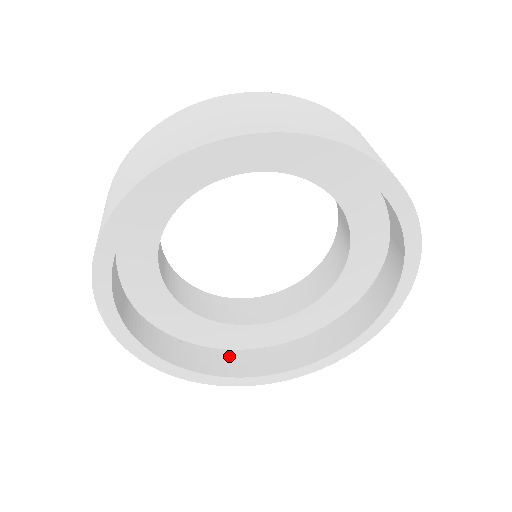
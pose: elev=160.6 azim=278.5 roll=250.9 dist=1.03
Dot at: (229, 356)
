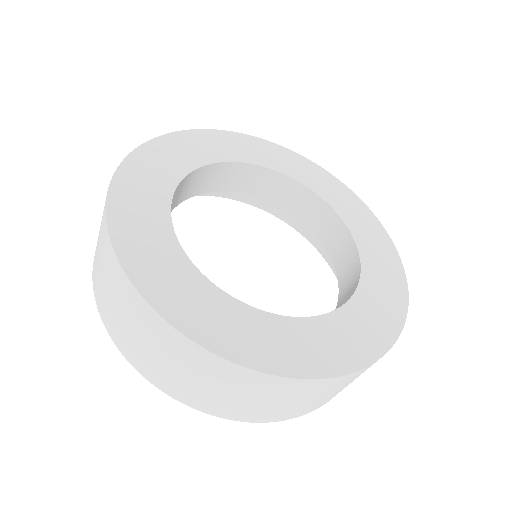
Dot at: occluded
